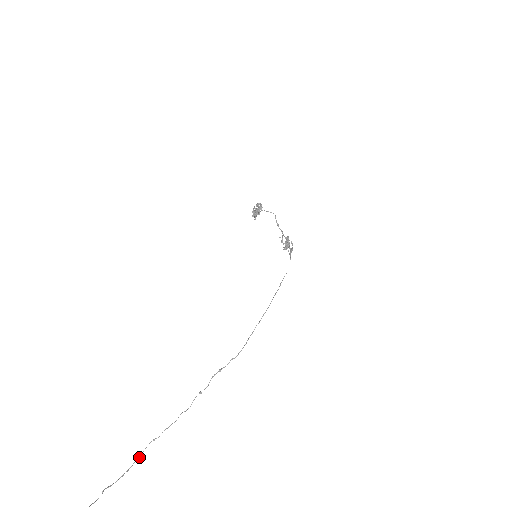
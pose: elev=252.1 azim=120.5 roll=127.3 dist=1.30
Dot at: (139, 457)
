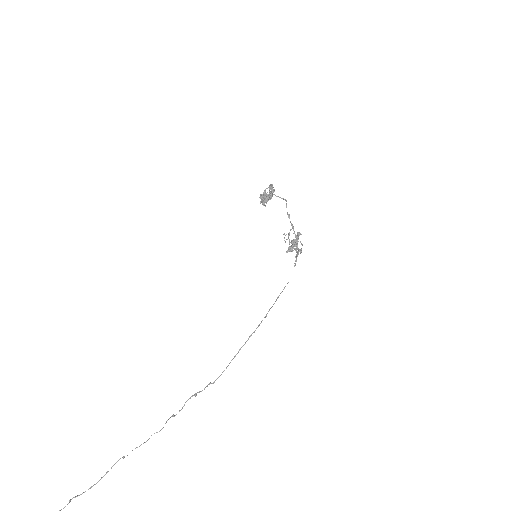
Dot at: (107, 472)
